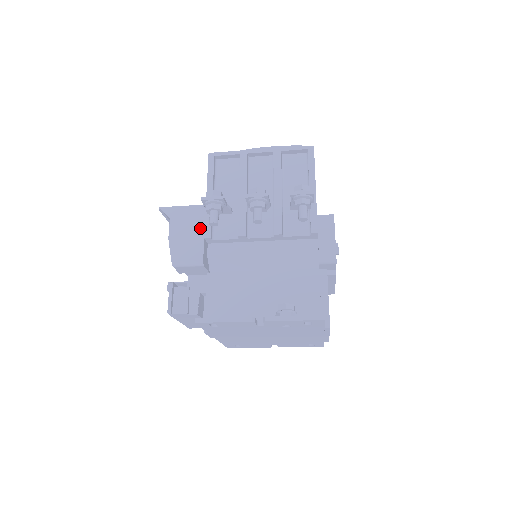
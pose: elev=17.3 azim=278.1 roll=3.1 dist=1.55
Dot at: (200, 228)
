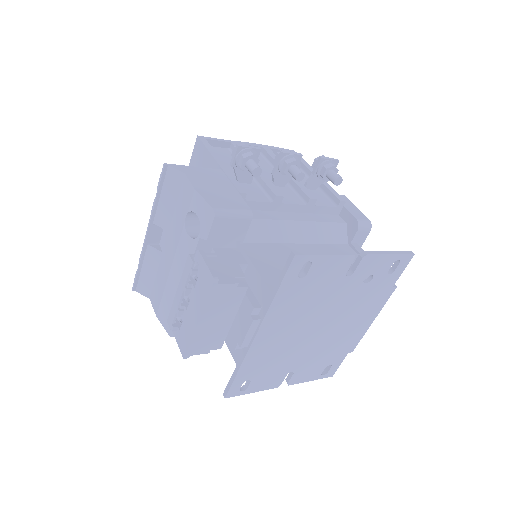
Dot at: (228, 185)
